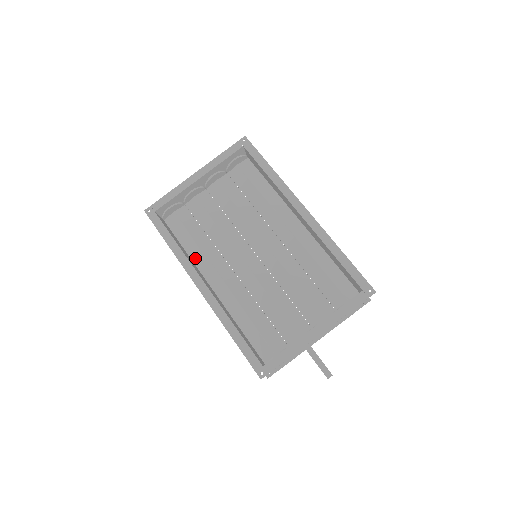
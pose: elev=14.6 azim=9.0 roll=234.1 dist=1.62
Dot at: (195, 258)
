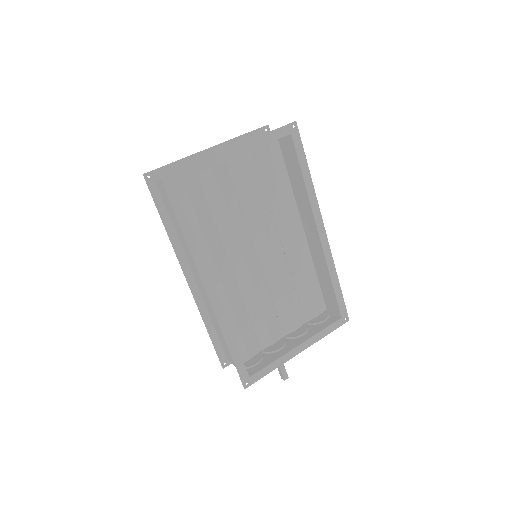
Dot at: occluded
